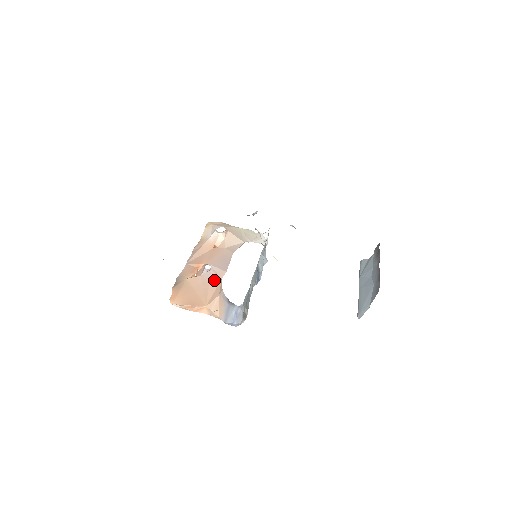
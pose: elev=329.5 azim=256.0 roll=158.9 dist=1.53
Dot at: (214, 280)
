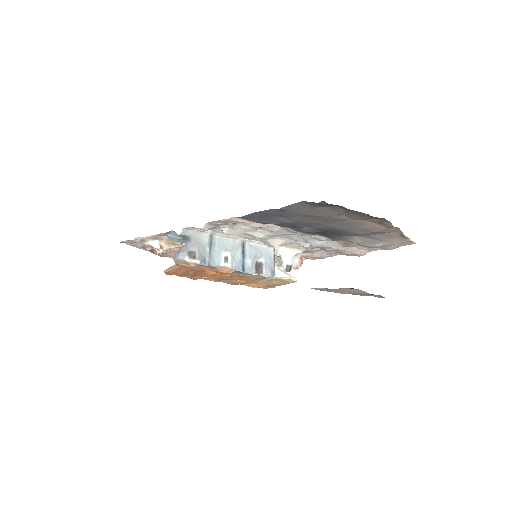
Dot at: occluded
